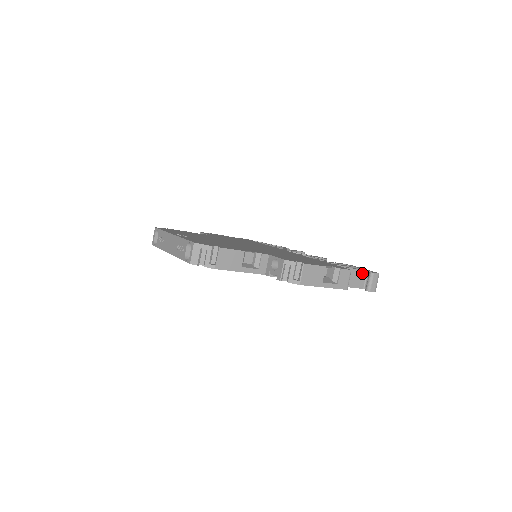
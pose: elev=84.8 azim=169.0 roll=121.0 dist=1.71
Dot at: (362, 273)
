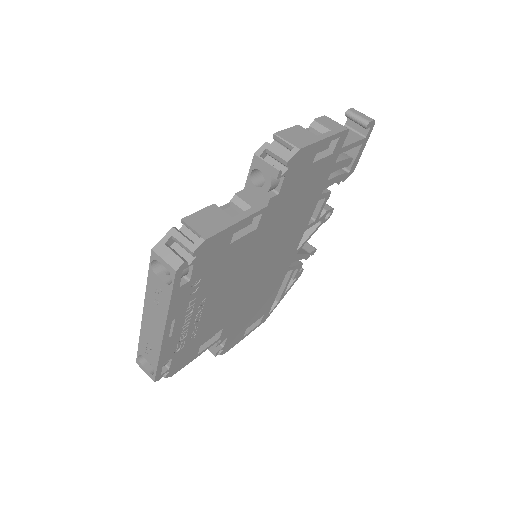
Dot at: occluded
